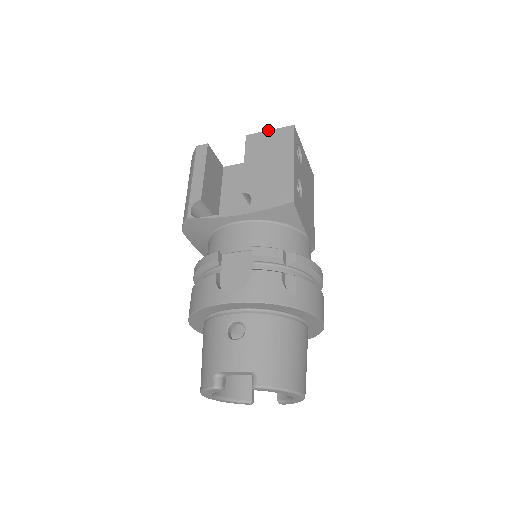
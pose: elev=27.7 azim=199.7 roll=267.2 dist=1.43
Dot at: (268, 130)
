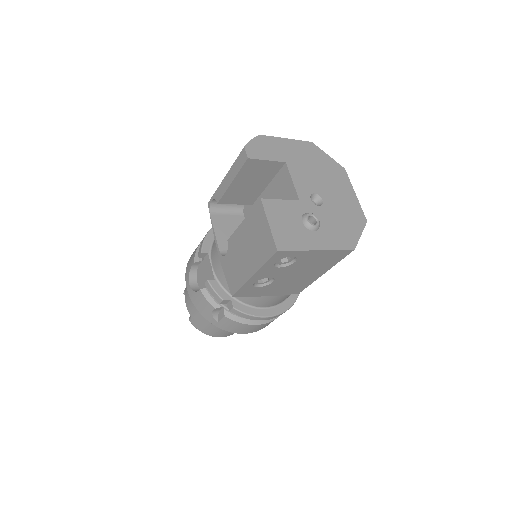
Dot at: (268, 222)
